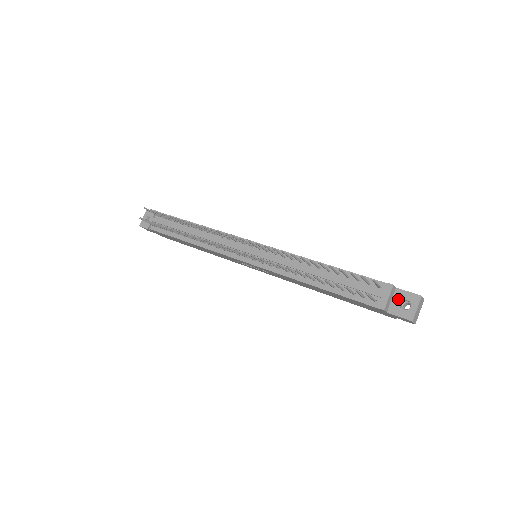
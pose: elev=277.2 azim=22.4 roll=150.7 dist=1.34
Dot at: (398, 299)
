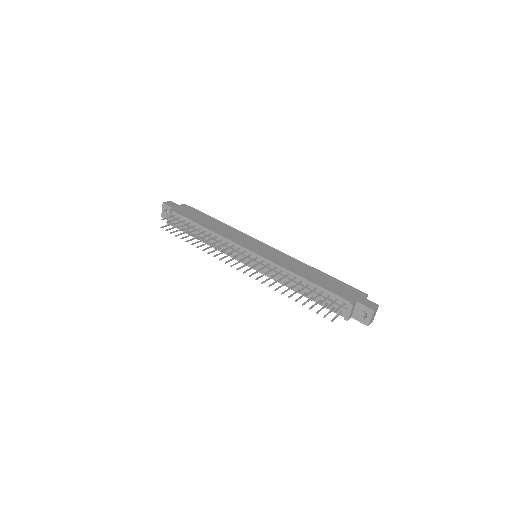
Dot at: (358, 310)
